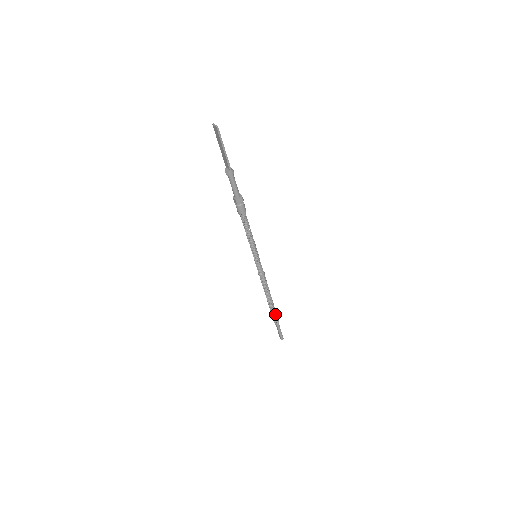
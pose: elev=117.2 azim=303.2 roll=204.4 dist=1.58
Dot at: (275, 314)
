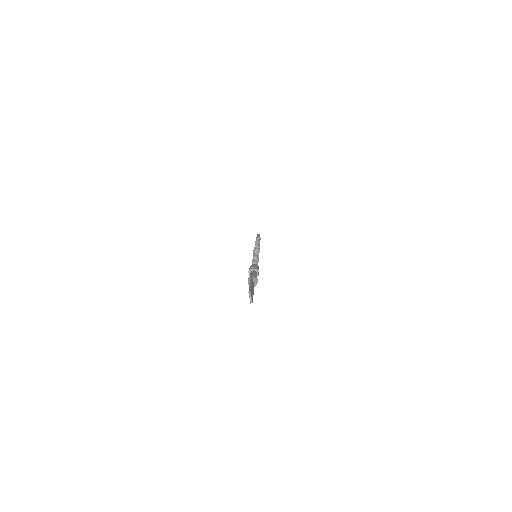
Dot at: occluded
